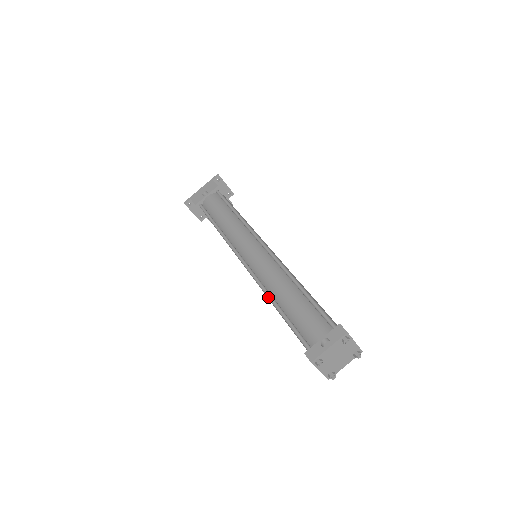
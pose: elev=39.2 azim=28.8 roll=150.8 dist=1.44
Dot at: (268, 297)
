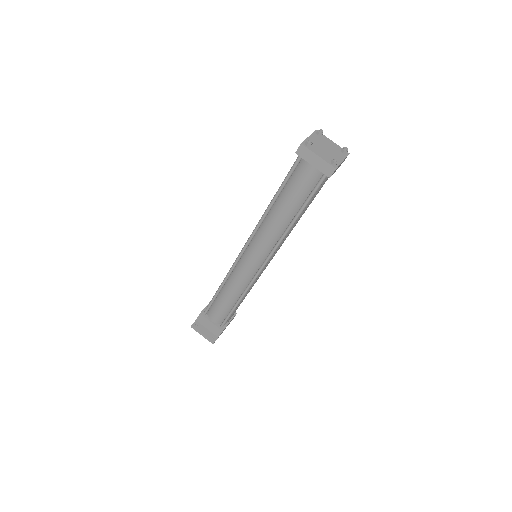
Dot at: (265, 211)
